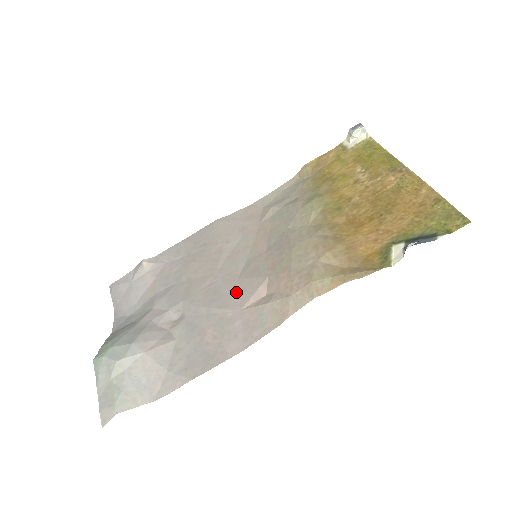
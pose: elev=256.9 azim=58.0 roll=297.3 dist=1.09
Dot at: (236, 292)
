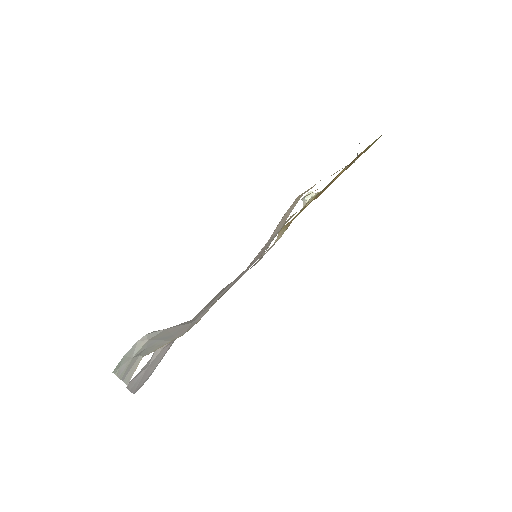
Dot at: occluded
